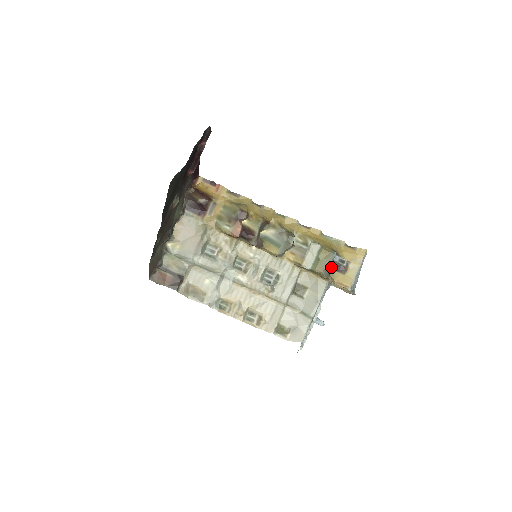
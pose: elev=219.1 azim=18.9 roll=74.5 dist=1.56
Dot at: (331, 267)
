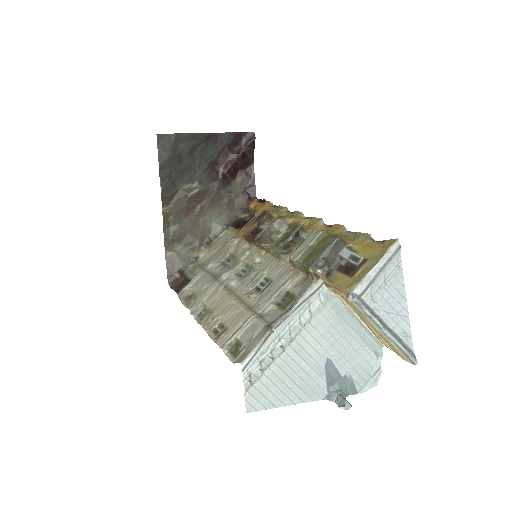
Dot at: (336, 267)
